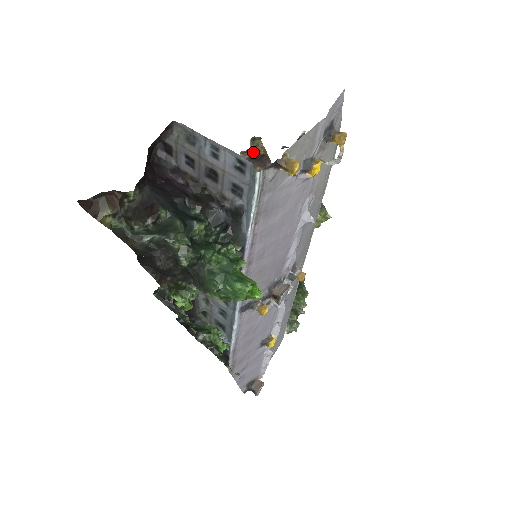
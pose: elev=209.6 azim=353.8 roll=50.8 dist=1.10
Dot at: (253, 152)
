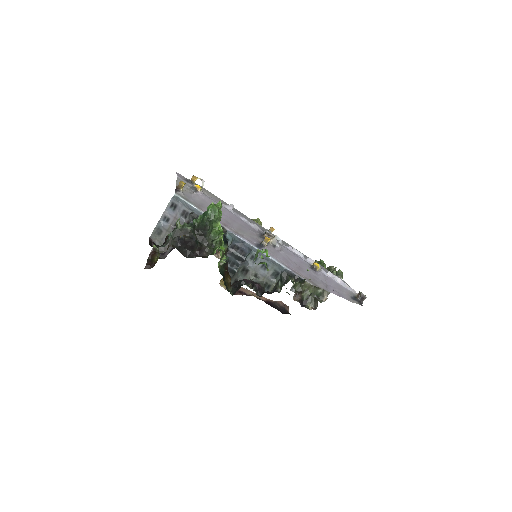
Dot at: occluded
